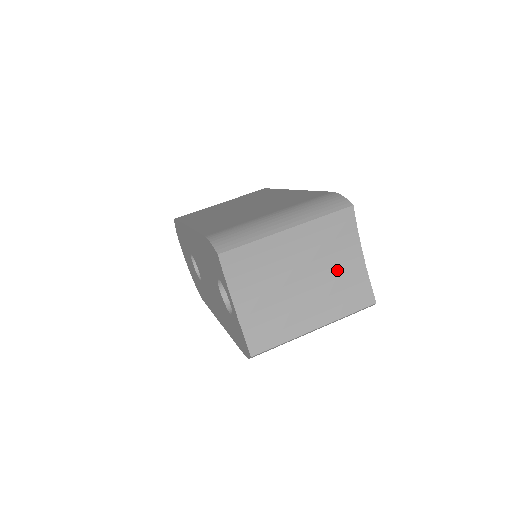
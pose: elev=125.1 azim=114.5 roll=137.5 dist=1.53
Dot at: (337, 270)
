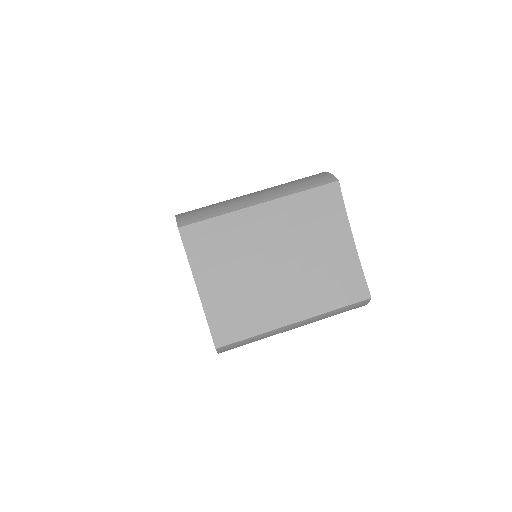
Dot at: (321, 255)
